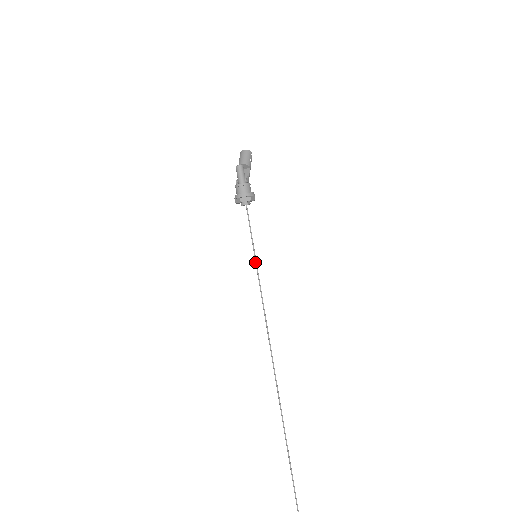
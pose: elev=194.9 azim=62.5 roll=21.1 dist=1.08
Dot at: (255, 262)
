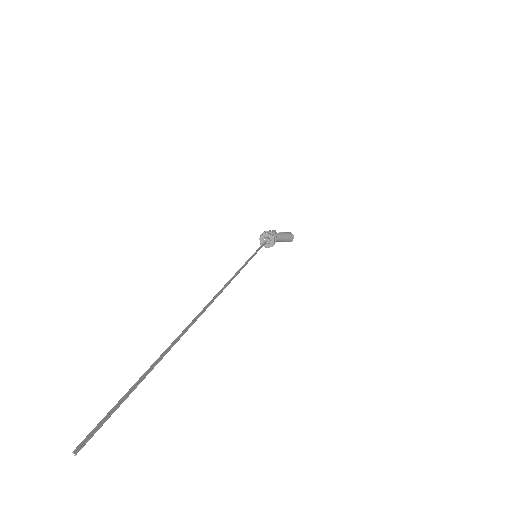
Dot at: (252, 257)
